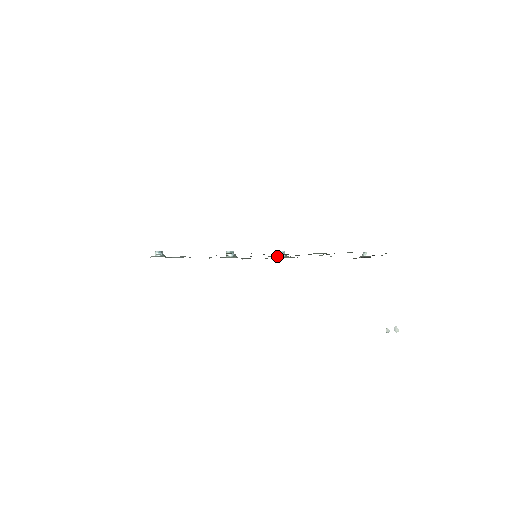
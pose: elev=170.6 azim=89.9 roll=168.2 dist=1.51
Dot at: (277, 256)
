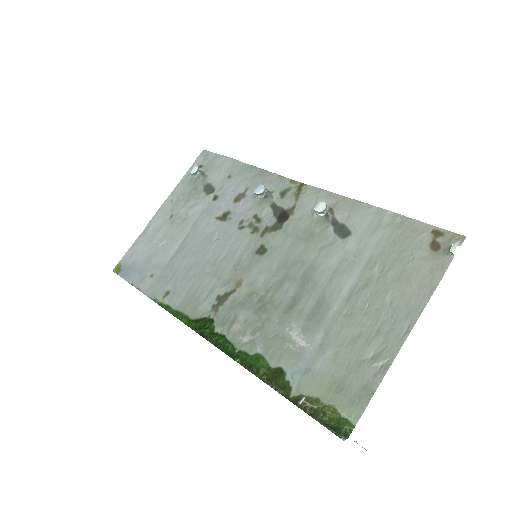
Dot at: (314, 212)
